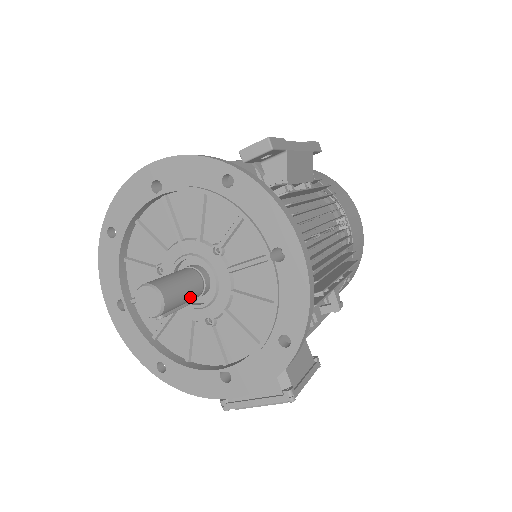
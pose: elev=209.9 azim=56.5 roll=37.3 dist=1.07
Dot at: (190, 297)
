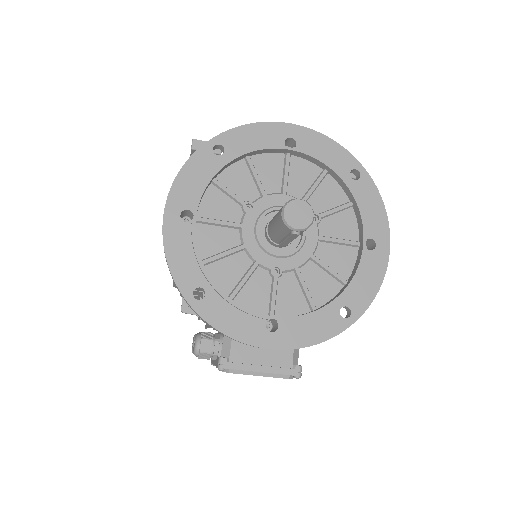
Dot at: occluded
